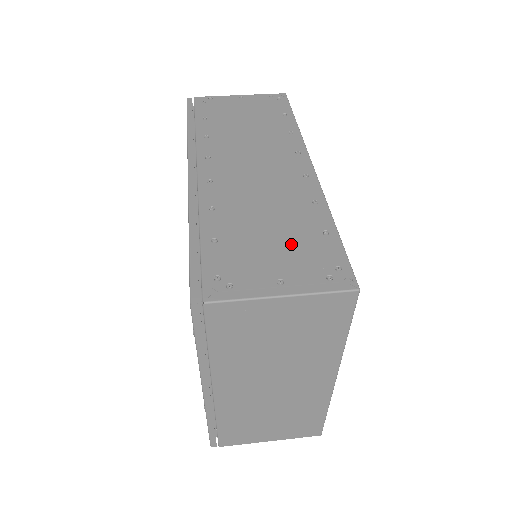
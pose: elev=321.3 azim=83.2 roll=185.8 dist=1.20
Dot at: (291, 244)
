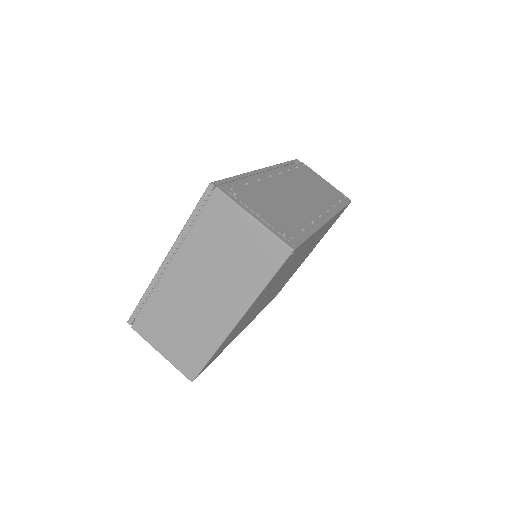
Dot at: (281, 216)
